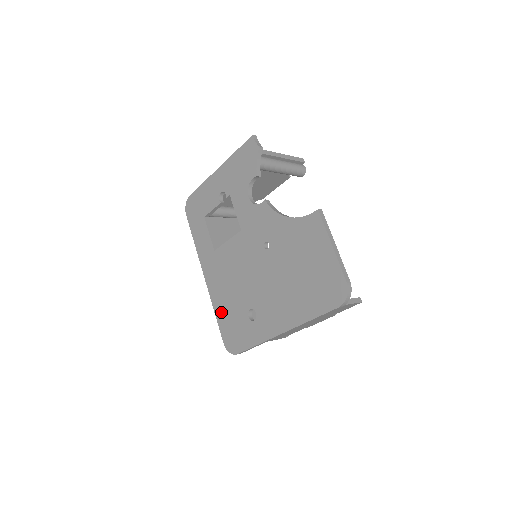
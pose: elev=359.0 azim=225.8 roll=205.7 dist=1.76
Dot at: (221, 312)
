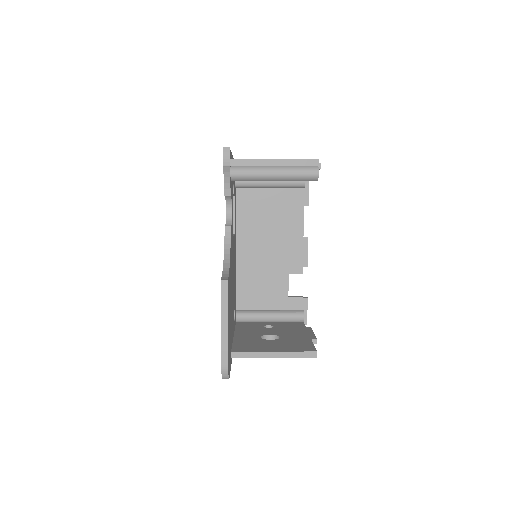
Dot at: occluded
